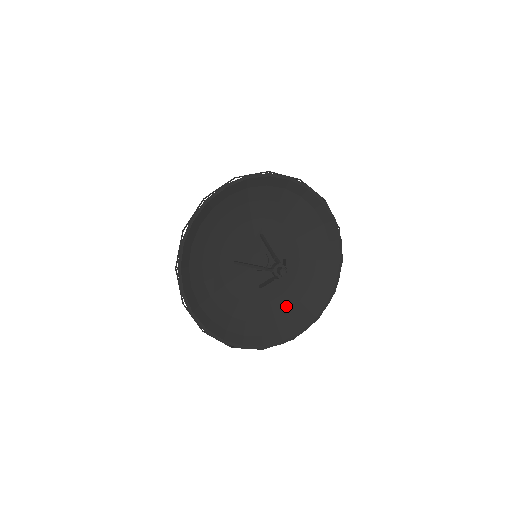
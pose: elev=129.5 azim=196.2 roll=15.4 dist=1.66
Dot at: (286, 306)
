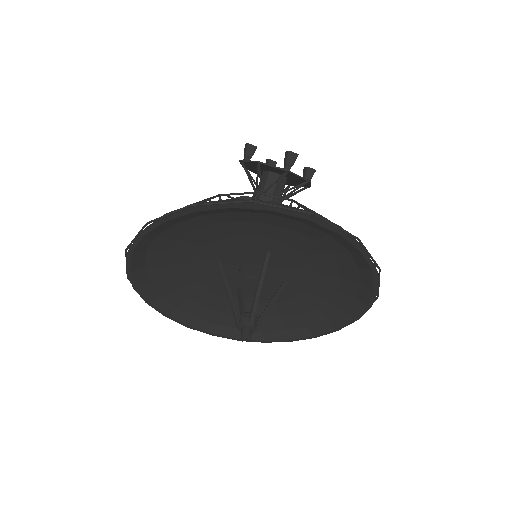
Dot at: occluded
